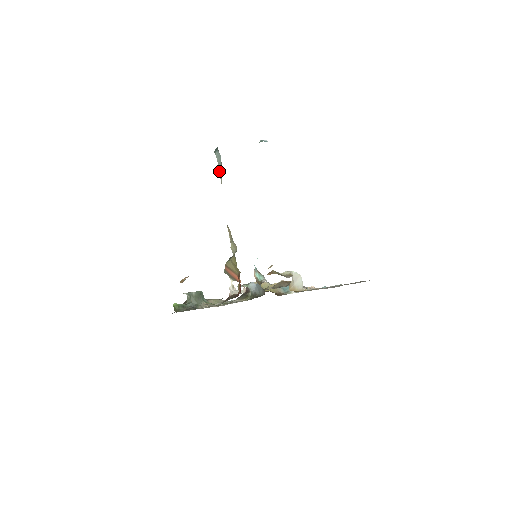
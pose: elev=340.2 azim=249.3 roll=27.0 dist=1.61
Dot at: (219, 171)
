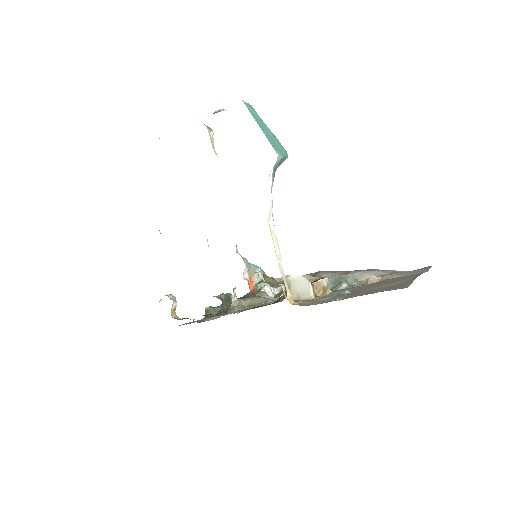
Dot at: occluded
